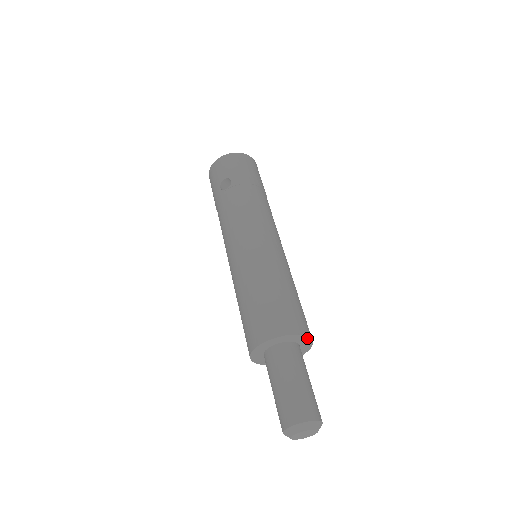
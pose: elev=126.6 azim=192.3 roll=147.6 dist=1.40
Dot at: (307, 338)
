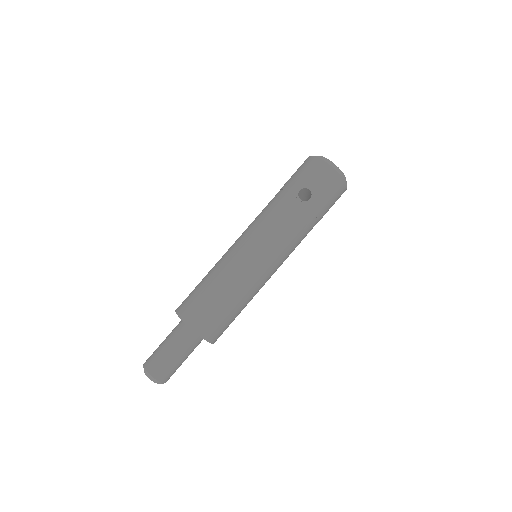
Dot at: occluded
